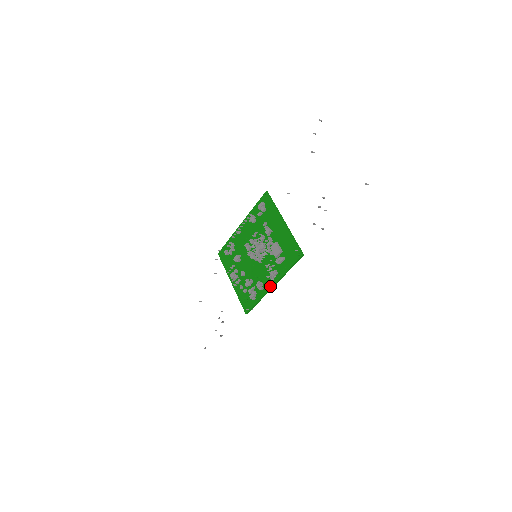
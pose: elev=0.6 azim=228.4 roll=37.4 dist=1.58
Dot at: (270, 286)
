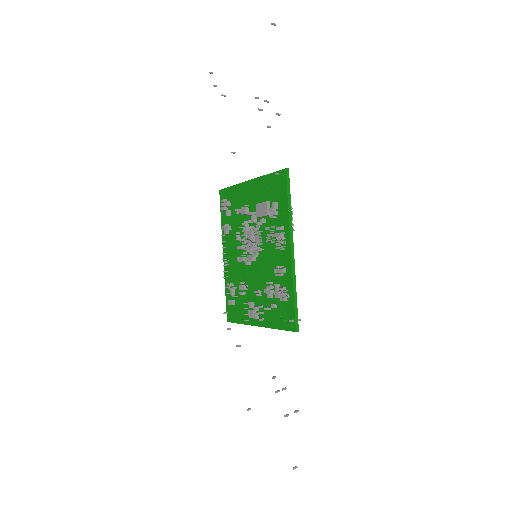
Dot at: (288, 253)
